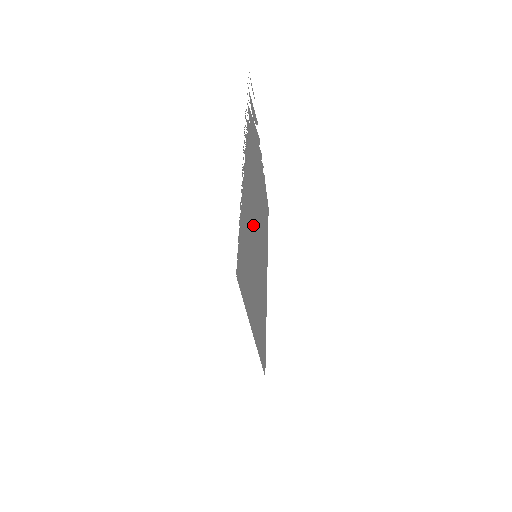
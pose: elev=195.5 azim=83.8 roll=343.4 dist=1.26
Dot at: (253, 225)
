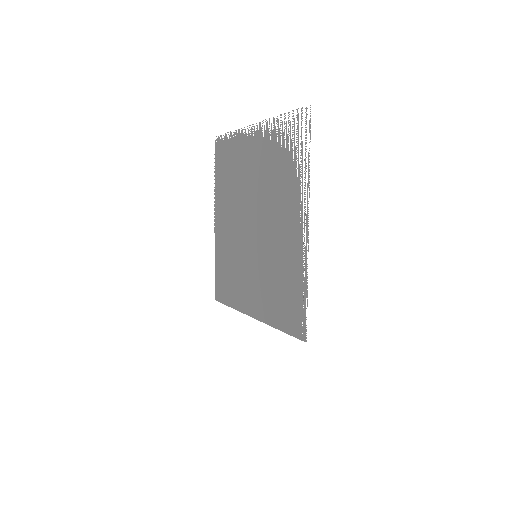
Dot at: (268, 245)
